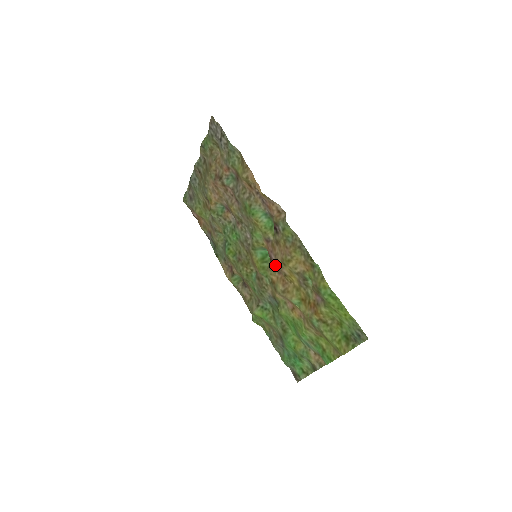
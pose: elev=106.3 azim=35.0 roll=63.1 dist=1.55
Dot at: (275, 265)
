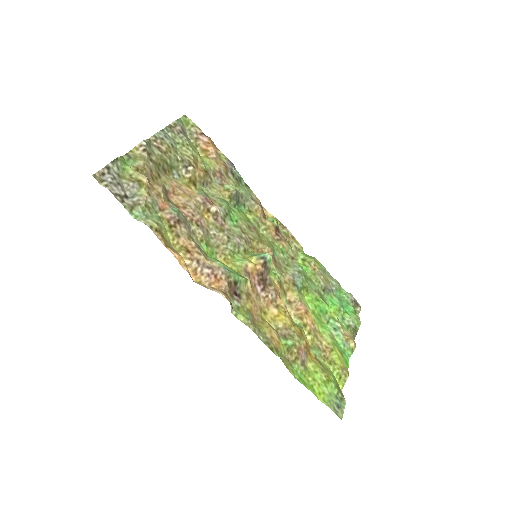
Dot at: (267, 289)
